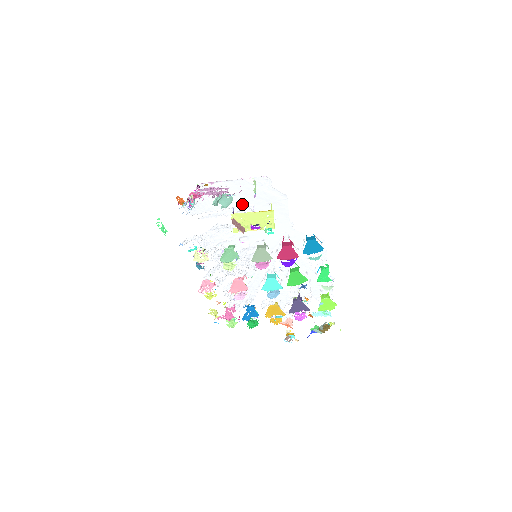
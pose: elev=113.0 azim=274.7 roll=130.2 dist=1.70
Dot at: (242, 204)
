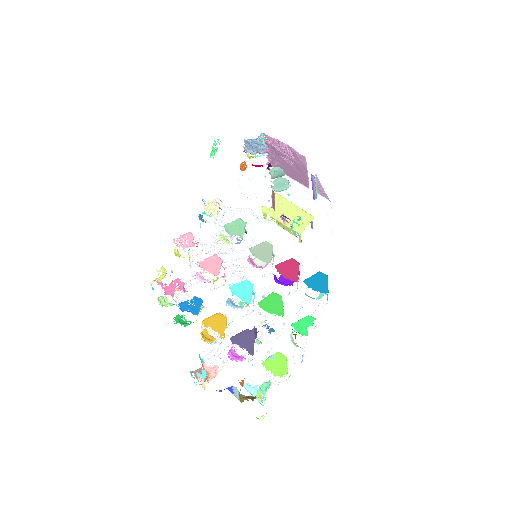
Dot at: occluded
